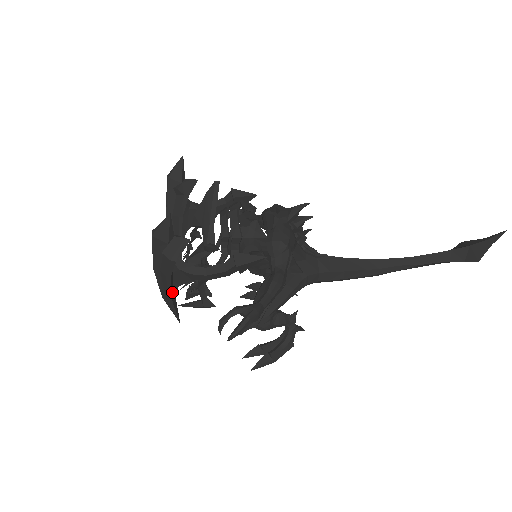
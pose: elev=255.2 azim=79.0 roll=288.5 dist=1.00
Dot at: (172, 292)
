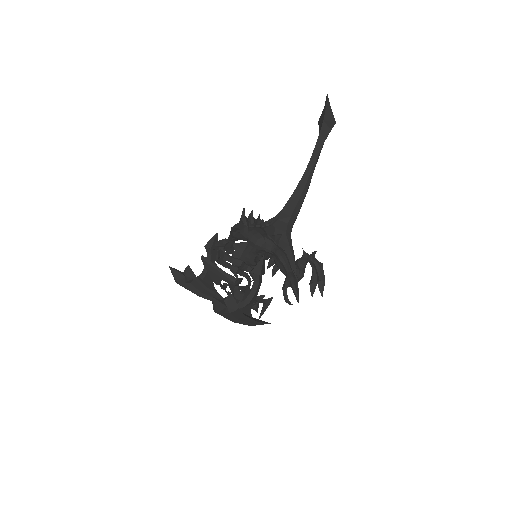
Dot at: (252, 319)
